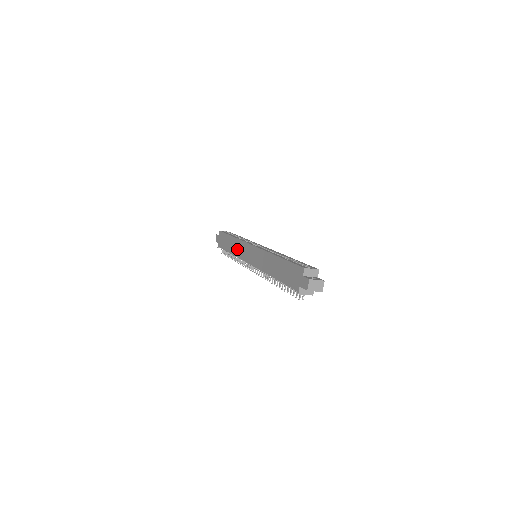
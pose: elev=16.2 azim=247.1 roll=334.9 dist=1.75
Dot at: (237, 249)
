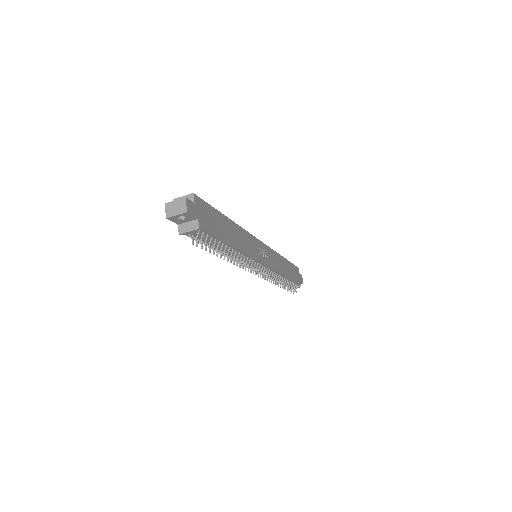
Dot at: occluded
